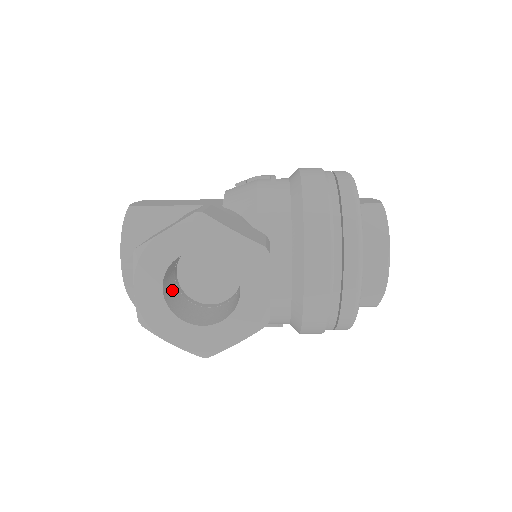
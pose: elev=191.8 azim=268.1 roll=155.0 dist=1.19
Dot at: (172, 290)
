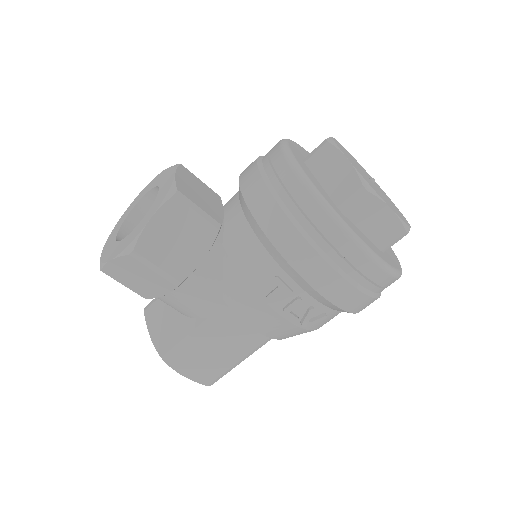
Dot at: occluded
